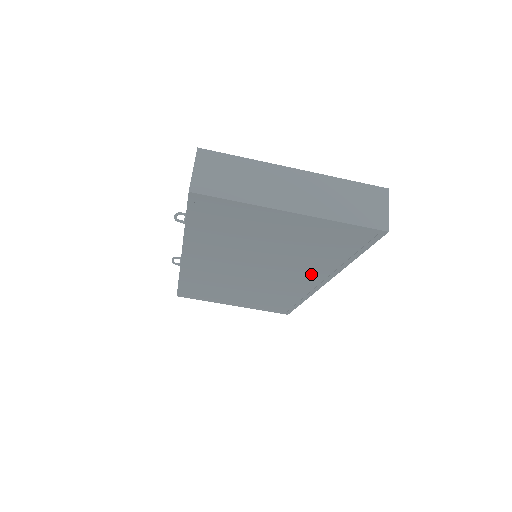
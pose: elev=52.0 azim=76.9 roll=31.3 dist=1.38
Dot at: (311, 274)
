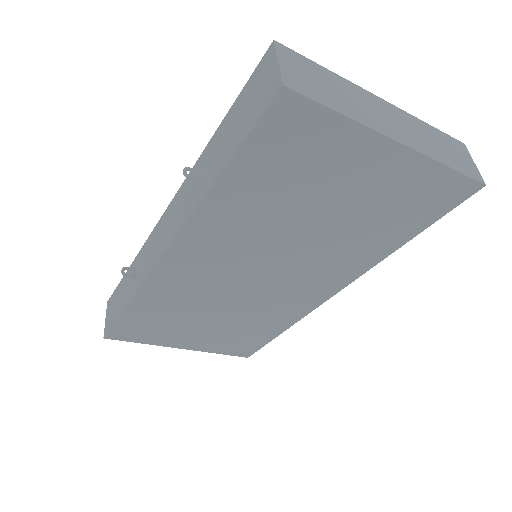
Dot at: (333, 274)
